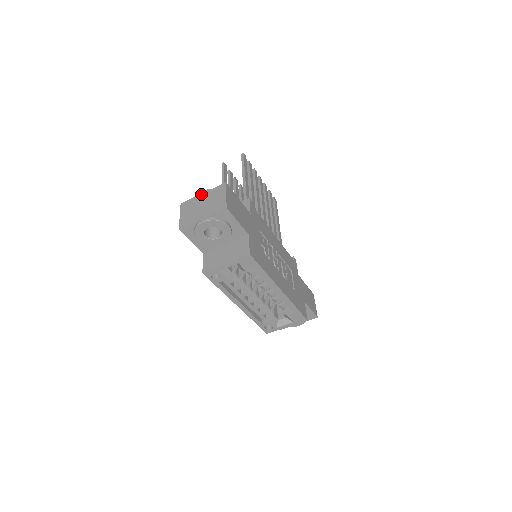
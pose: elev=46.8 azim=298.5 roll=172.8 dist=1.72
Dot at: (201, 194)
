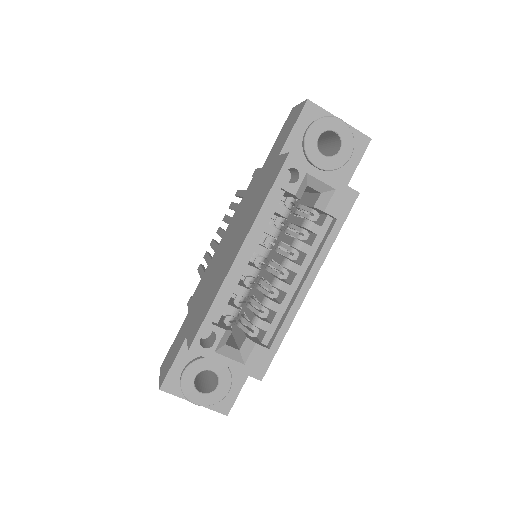
Dot at: occluded
